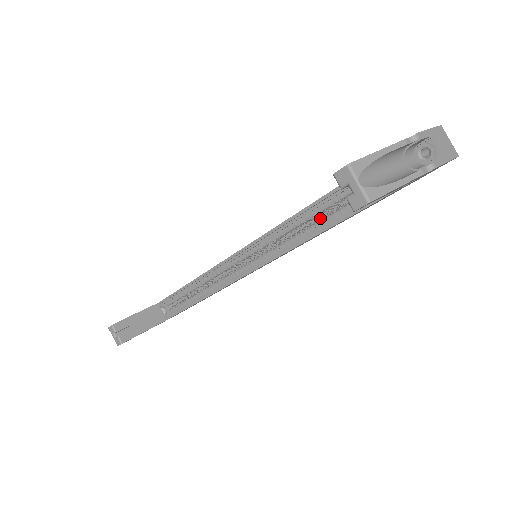
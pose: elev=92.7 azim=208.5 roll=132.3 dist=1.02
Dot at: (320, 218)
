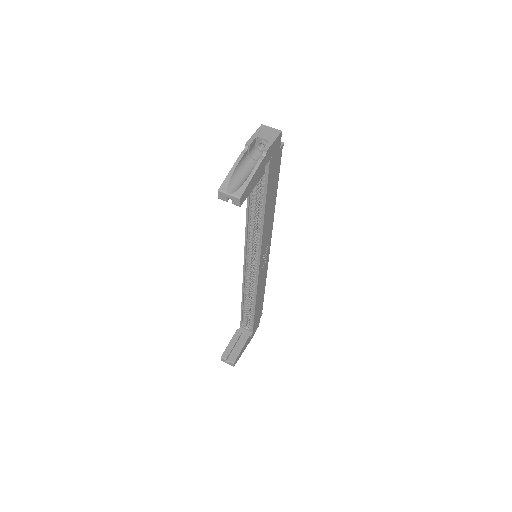
Dot at: (259, 212)
